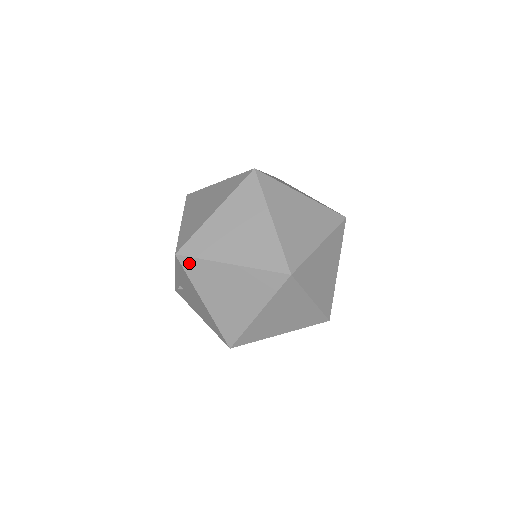
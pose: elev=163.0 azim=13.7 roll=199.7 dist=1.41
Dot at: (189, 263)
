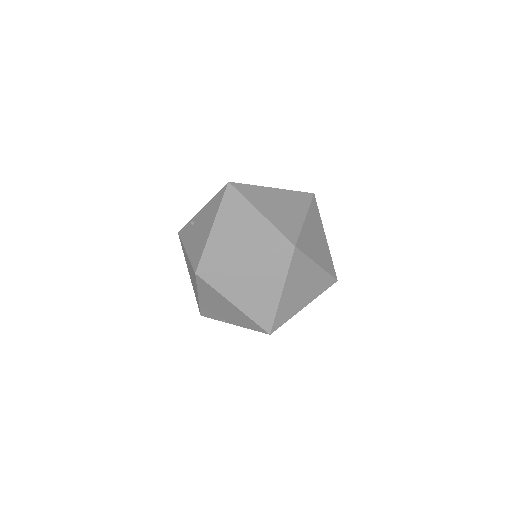
Dot at: (232, 193)
